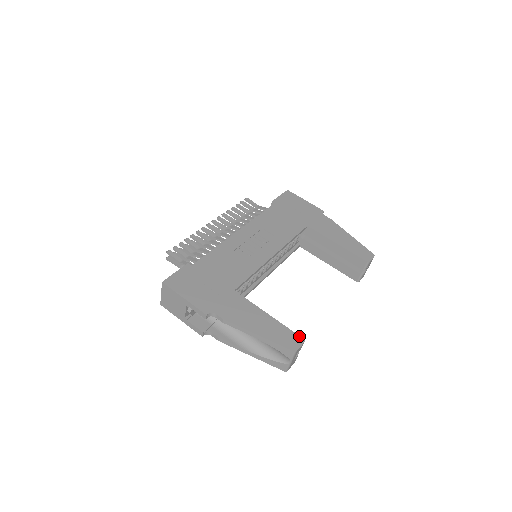
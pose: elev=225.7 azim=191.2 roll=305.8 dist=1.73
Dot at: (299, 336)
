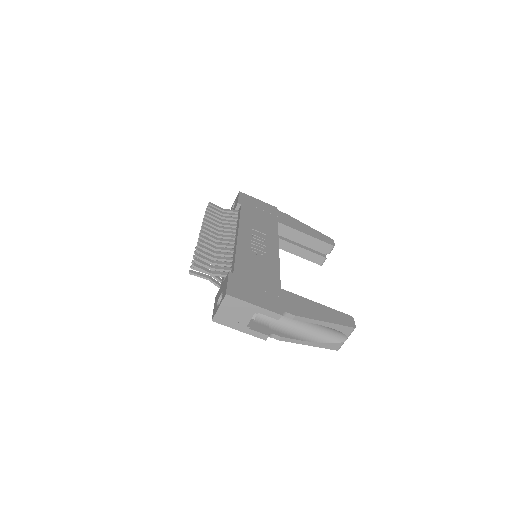
Dot at: (348, 315)
